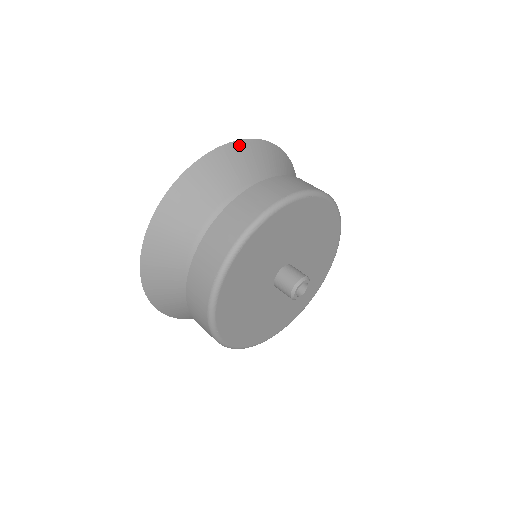
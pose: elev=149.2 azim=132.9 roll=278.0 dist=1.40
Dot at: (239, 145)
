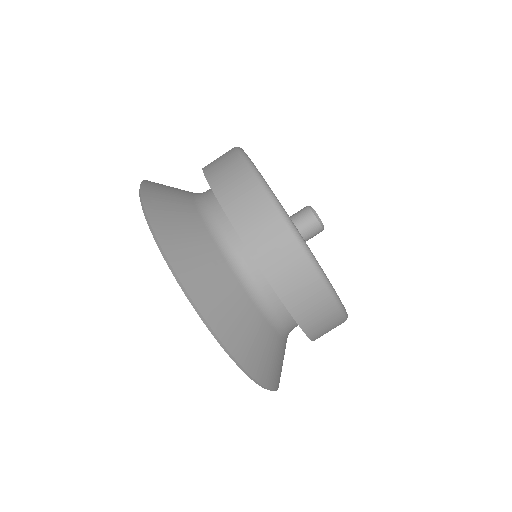
Dot at: (146, 186)
